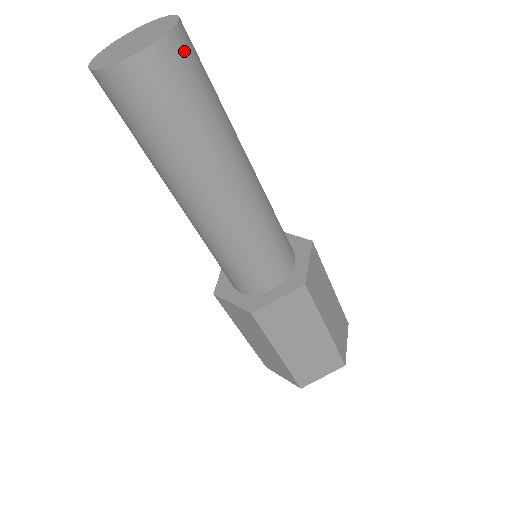
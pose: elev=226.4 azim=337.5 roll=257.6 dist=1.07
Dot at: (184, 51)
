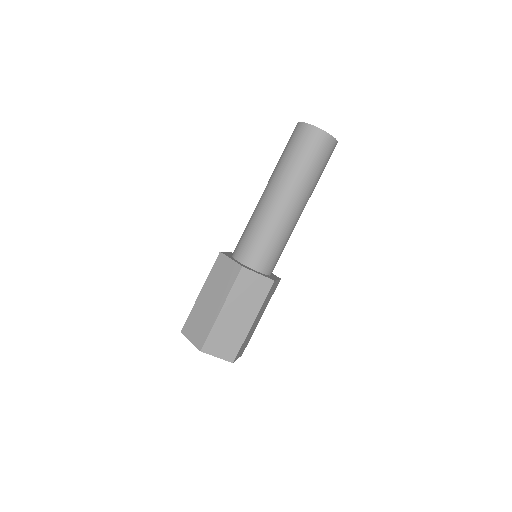
Dot at: occluded
